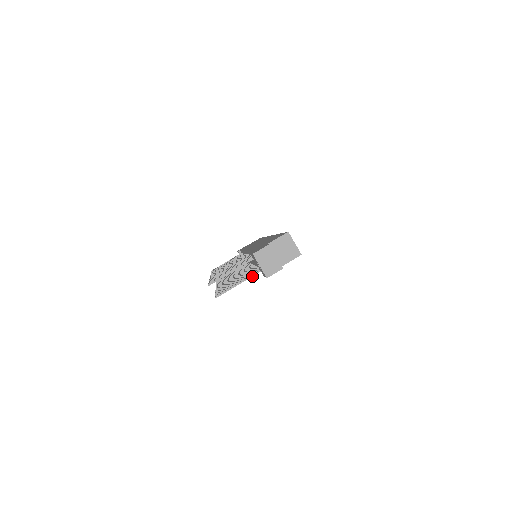
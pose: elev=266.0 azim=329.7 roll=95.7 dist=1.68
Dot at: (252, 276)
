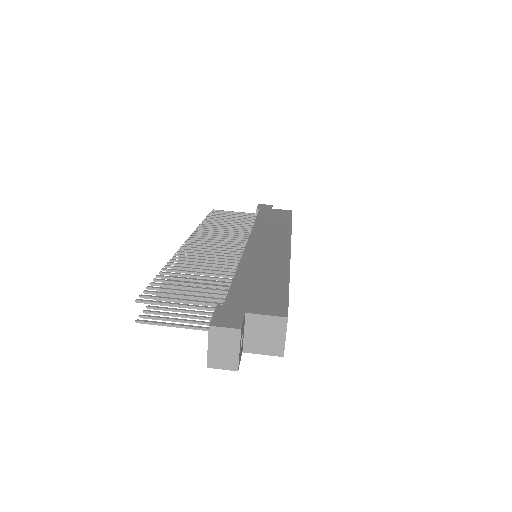
Dot at: (202, 329)
